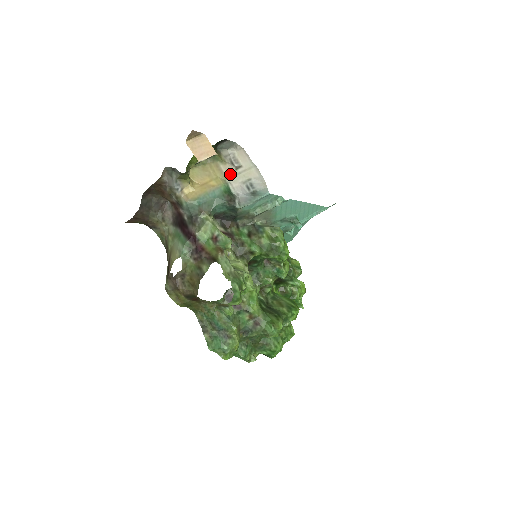
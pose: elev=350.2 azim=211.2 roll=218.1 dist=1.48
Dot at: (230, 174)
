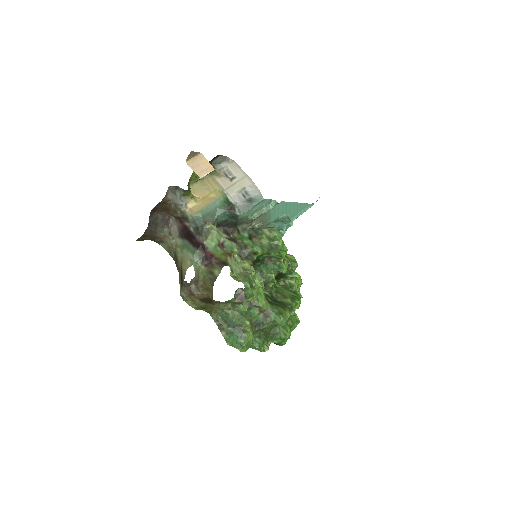
Dot at: (226, 185)
